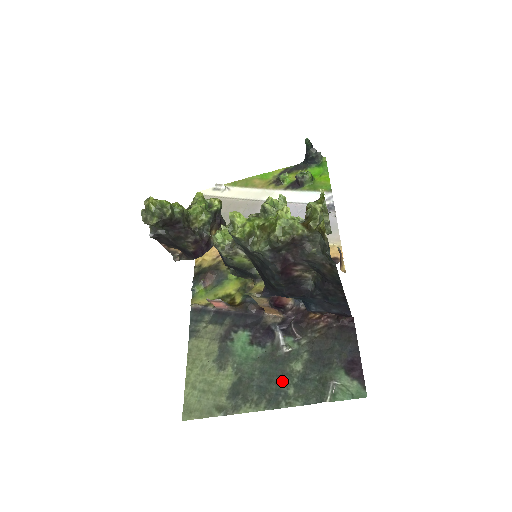
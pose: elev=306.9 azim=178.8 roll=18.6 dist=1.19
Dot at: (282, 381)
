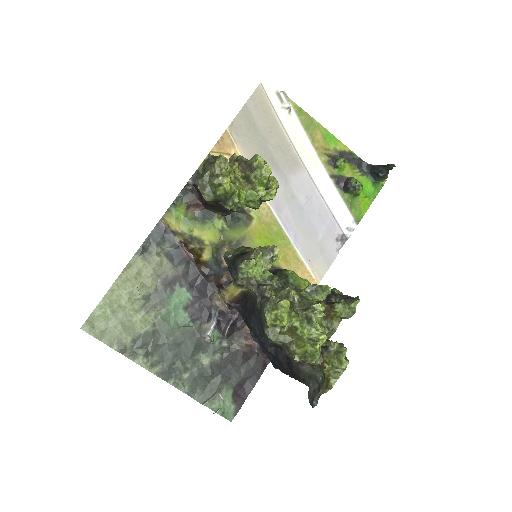
Dot at: (185, 362)
